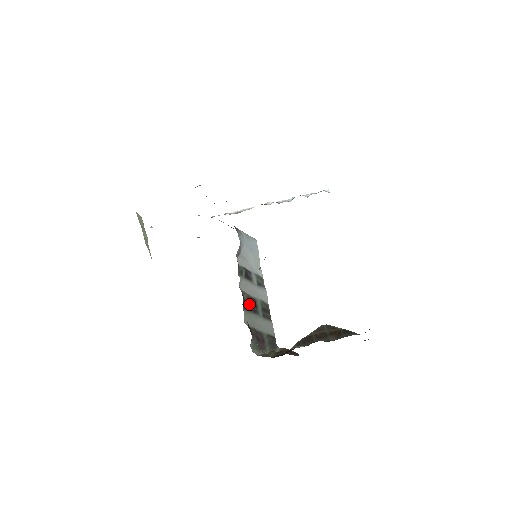
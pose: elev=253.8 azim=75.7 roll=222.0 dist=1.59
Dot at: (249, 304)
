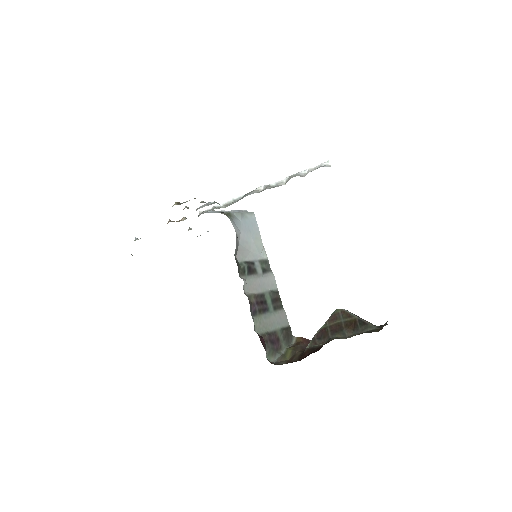
Dot at: (257, 305)
